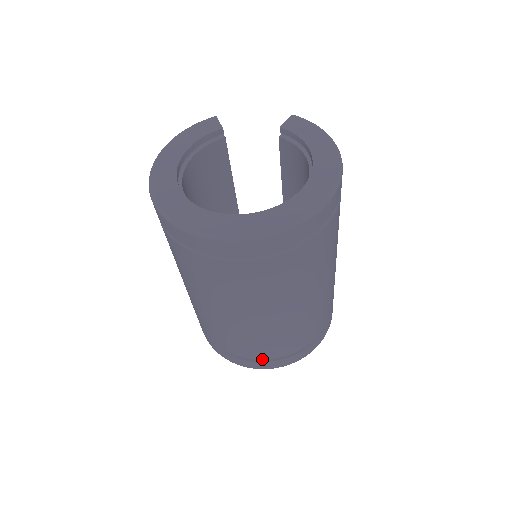
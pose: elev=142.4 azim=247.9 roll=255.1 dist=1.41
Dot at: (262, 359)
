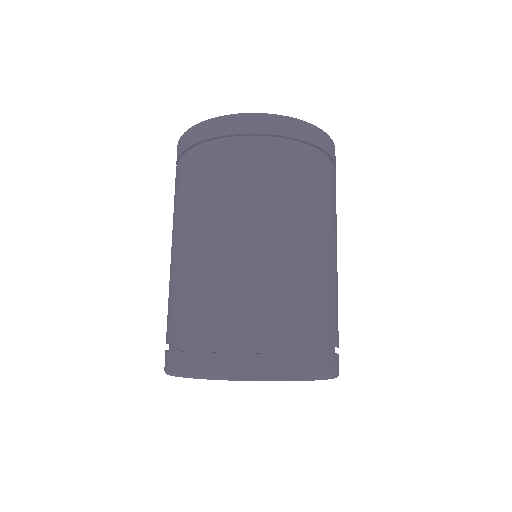
Dot at: (283, 345)
